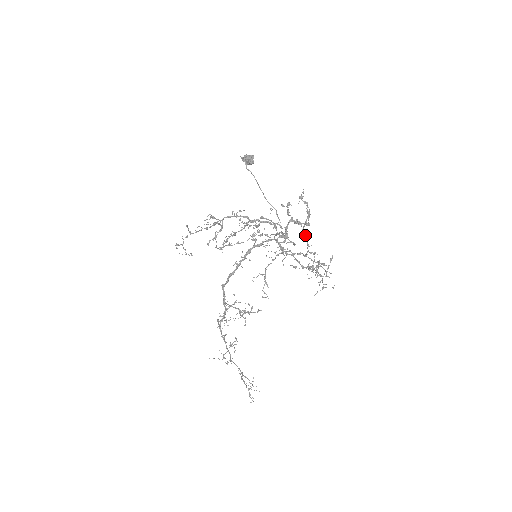
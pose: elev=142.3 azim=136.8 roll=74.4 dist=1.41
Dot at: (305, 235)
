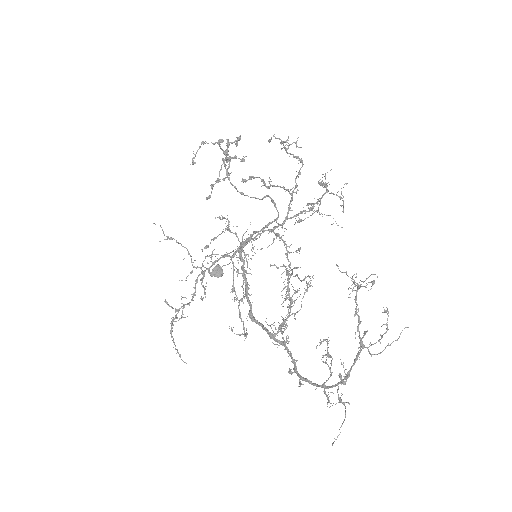
Dot at: (269, 182)
